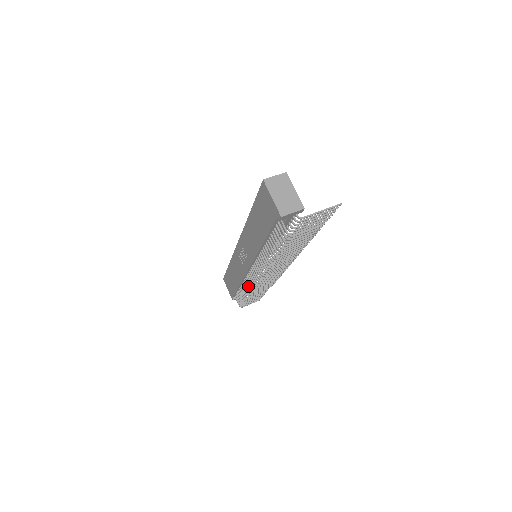
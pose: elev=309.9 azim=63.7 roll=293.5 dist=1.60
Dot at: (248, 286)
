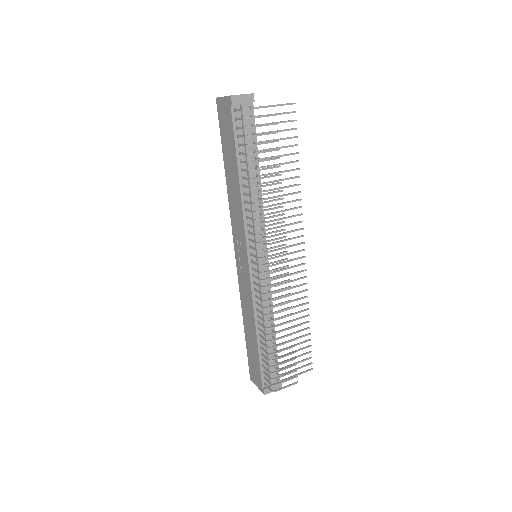
Dot at: (261, 311)
